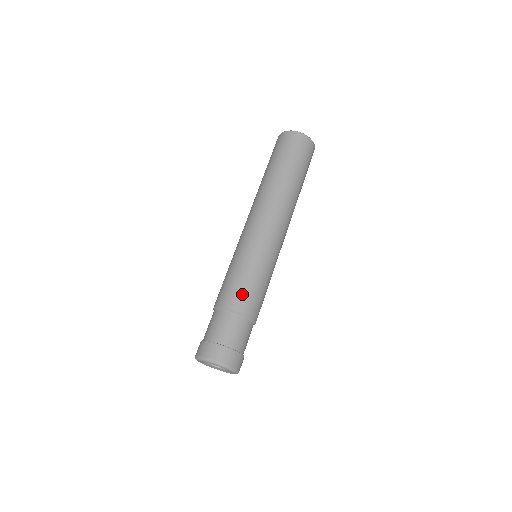
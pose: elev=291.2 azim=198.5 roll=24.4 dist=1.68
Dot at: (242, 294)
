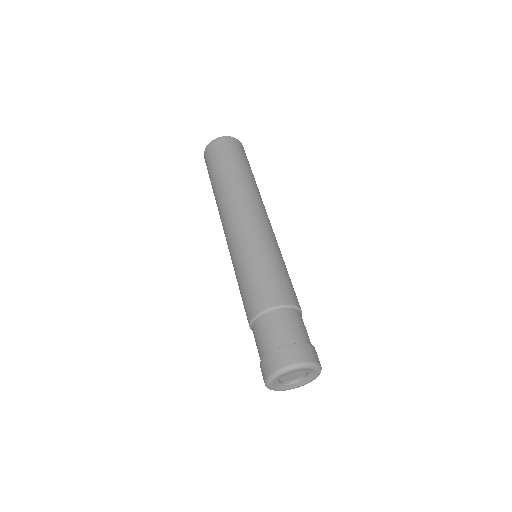
Dot at: (263, 289)
